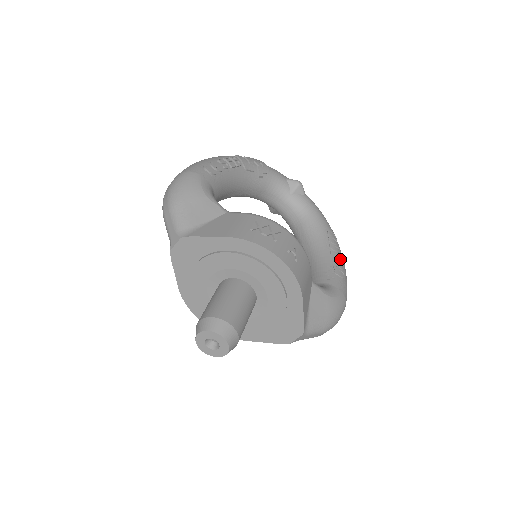
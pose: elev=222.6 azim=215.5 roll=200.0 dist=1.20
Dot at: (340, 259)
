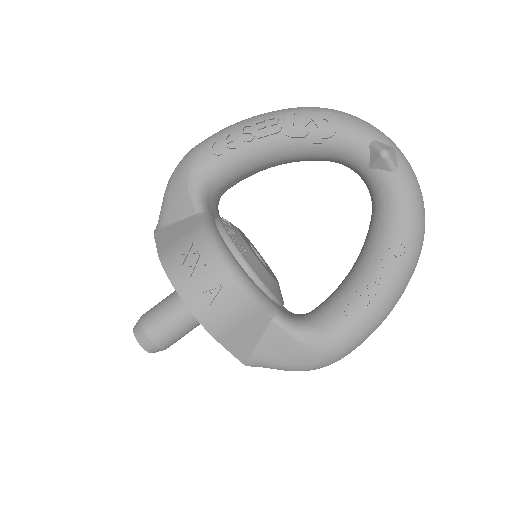
Dot at: (376, 290)
